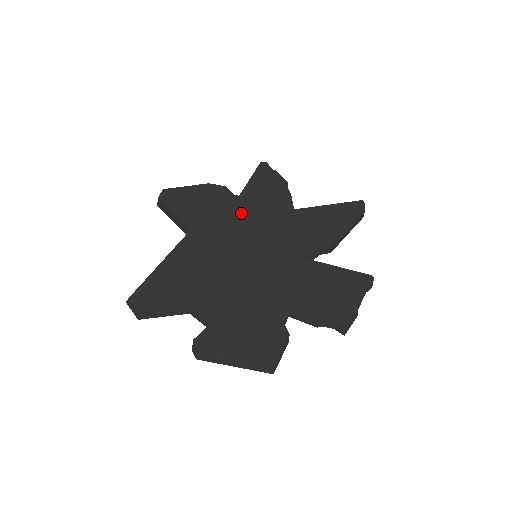
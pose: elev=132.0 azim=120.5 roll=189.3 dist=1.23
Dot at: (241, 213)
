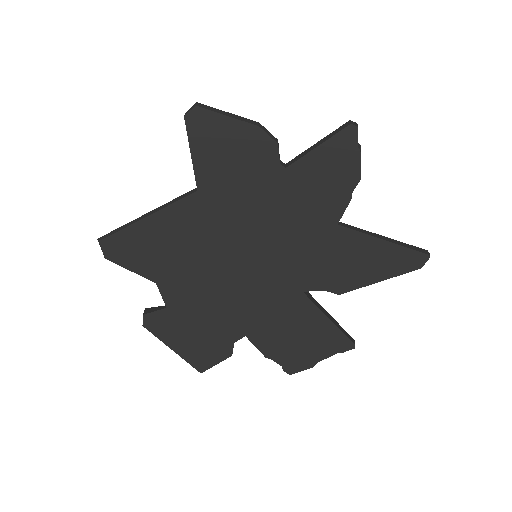
Dot at: (271, 196)
